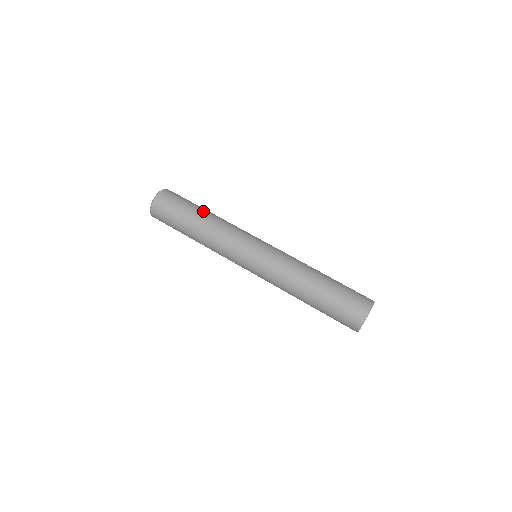
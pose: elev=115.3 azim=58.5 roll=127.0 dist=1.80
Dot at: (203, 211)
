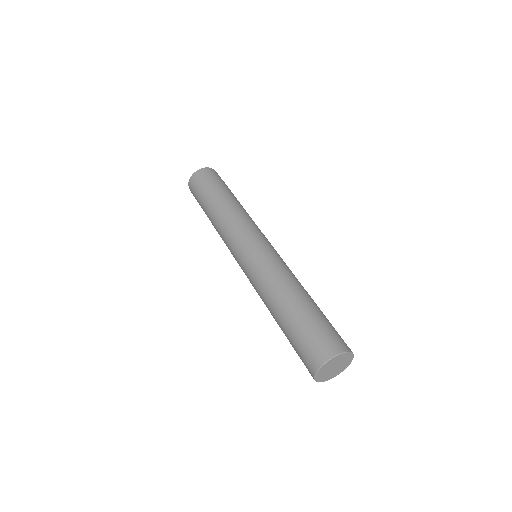
Dot at: (226, 195)
